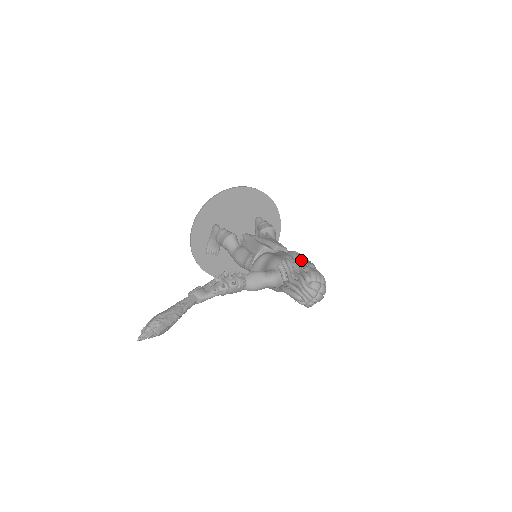
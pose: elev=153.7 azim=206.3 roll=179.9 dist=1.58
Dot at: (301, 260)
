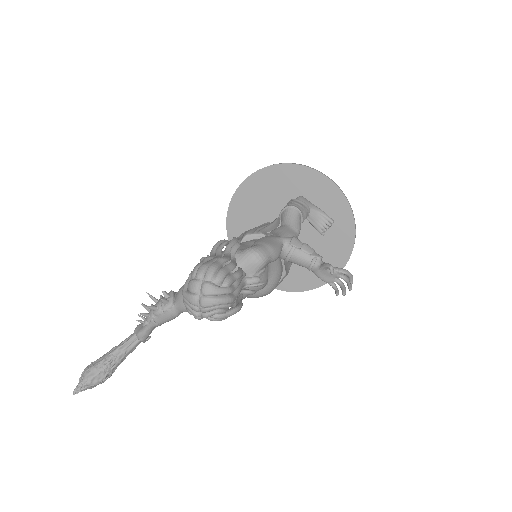
Dot at: (218, 250)
